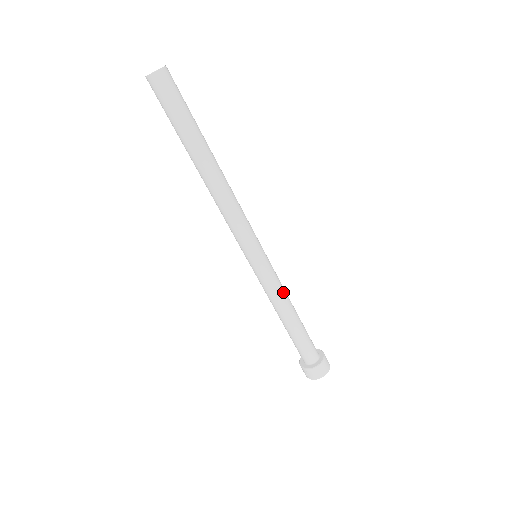
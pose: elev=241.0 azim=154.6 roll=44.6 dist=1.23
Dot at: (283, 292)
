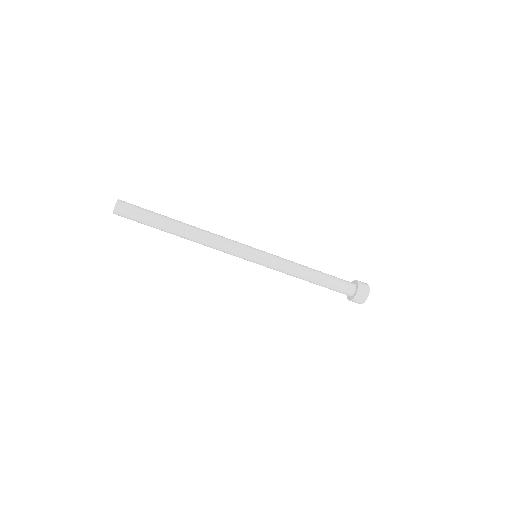
Dot at: (290, 269)
